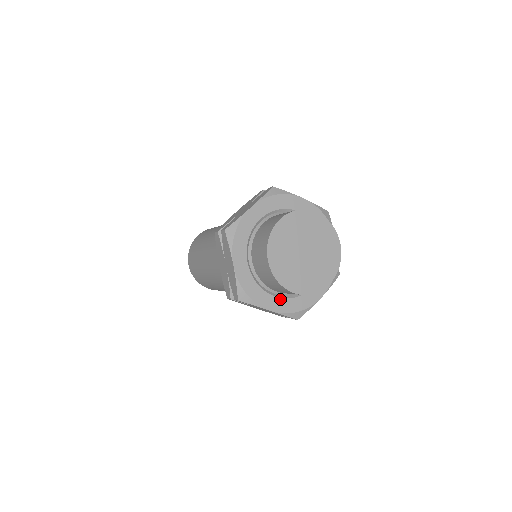
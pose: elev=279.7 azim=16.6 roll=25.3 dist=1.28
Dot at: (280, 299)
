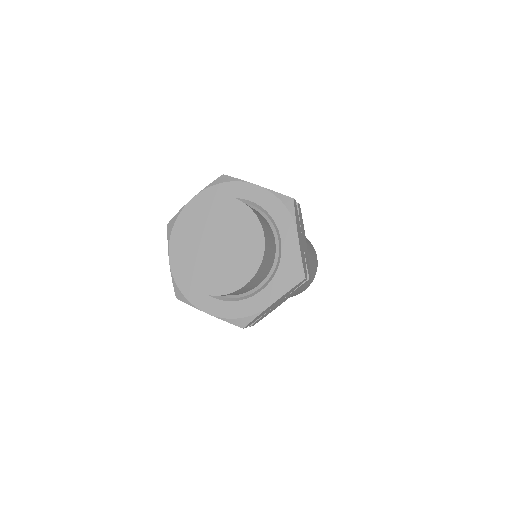
Dot at: (268, 287)
